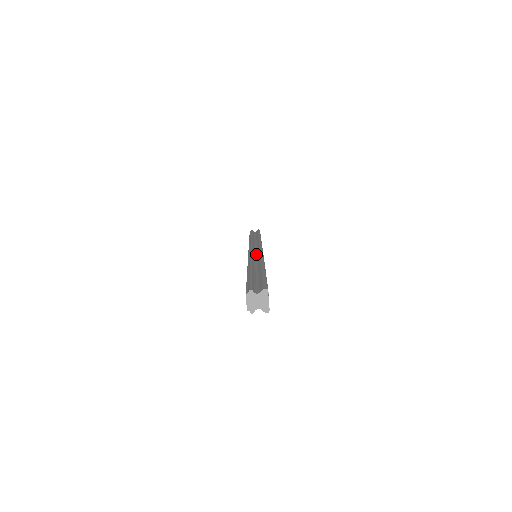
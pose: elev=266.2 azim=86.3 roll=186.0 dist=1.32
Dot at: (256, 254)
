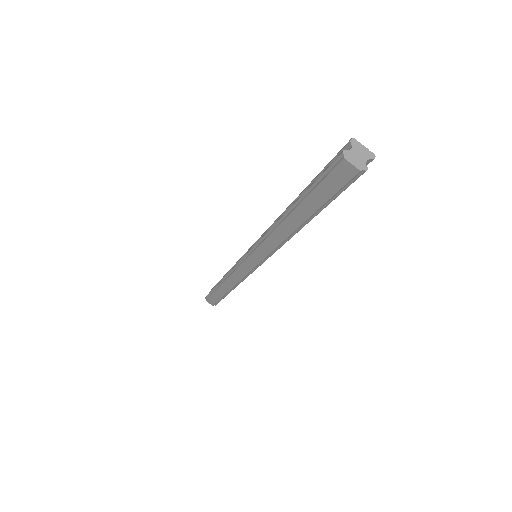
Dot at: occluded
